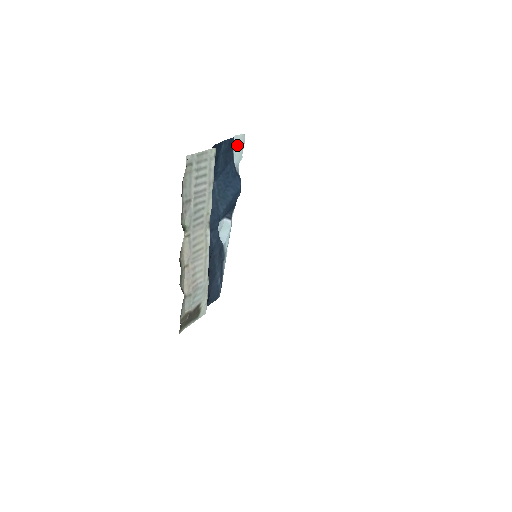
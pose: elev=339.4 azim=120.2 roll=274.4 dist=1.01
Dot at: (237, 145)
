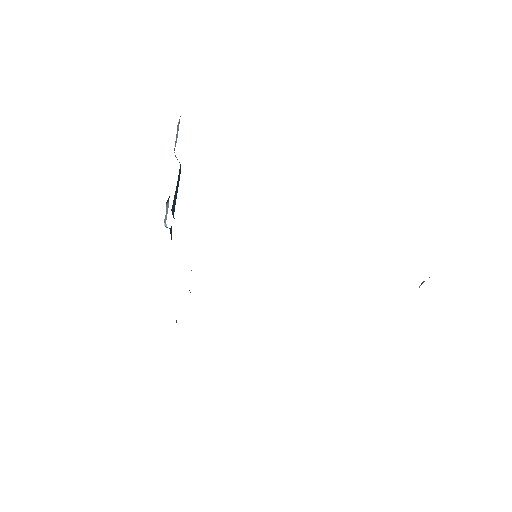
Dot at: (177, 132)
